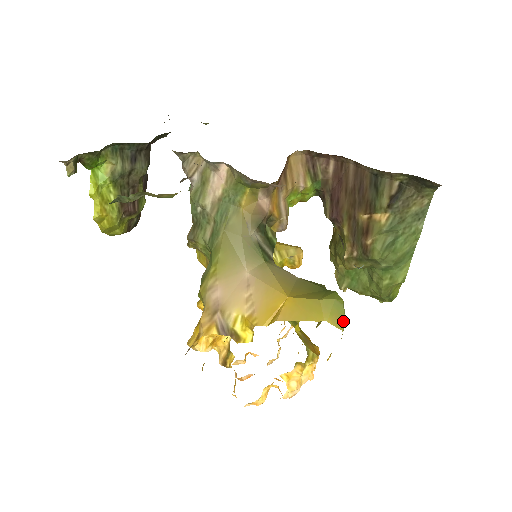
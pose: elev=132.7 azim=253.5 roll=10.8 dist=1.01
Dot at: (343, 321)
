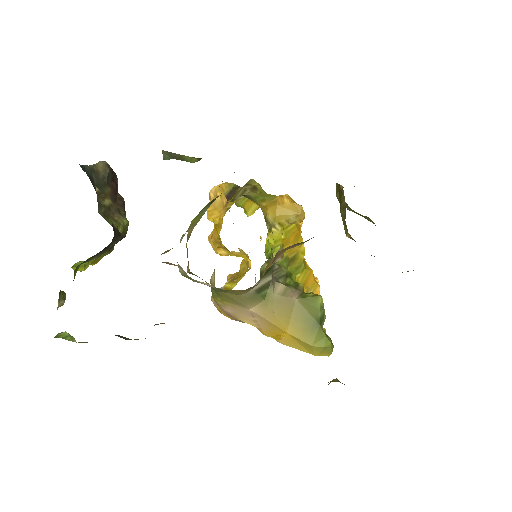
Dot at: (330, 352)
